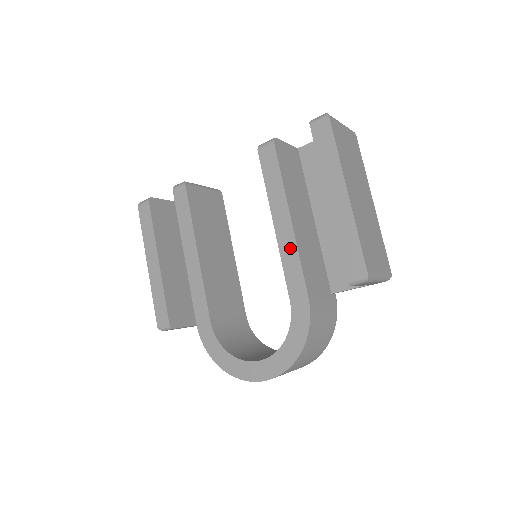
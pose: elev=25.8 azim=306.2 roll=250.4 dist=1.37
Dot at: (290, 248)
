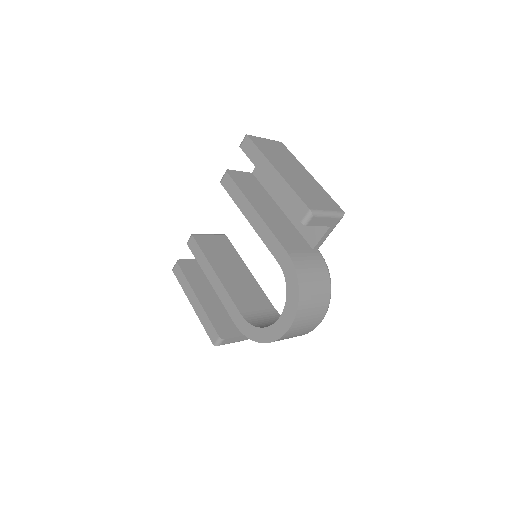
Dot at: (262, 228)
